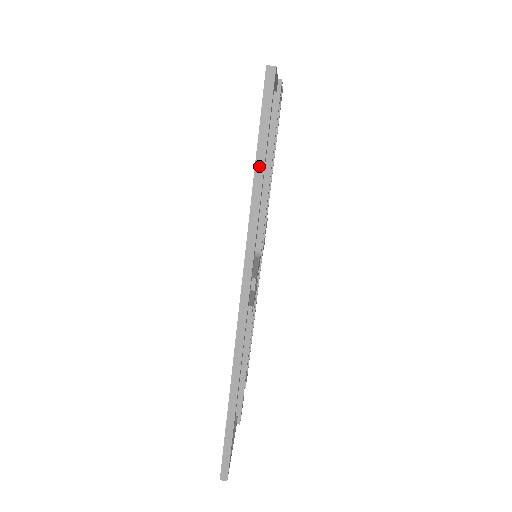
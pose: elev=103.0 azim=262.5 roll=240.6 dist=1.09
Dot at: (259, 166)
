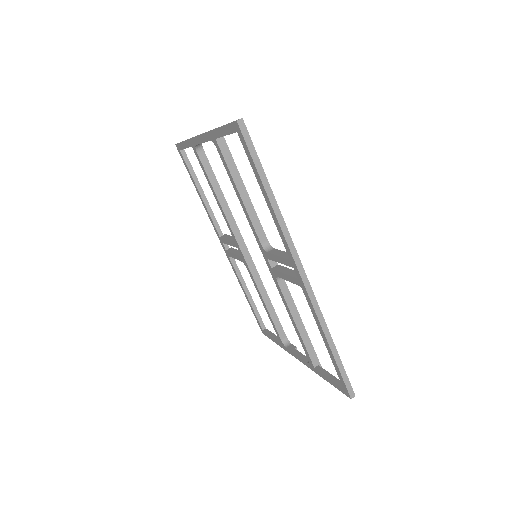
Dot at: (265, 183)
